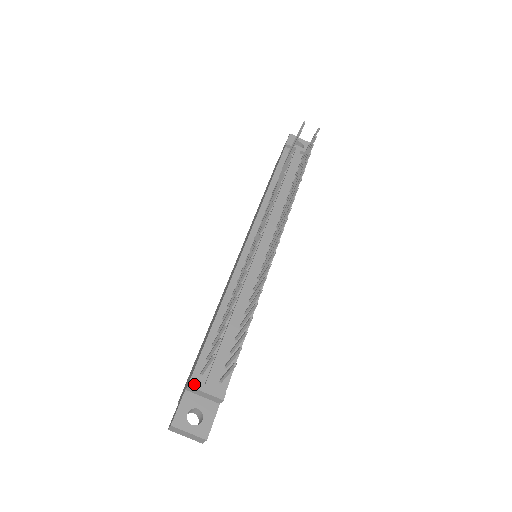
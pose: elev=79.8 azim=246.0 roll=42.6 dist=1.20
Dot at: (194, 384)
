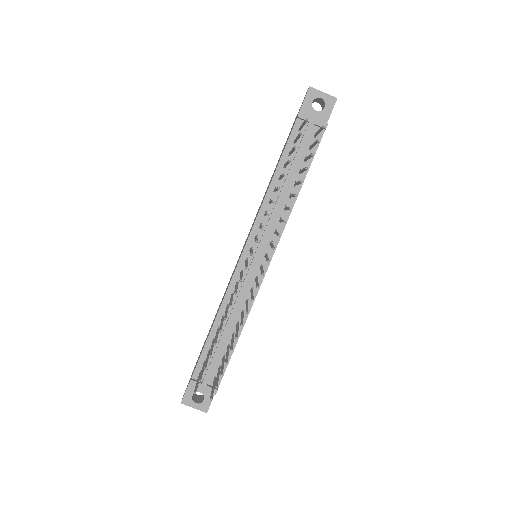
Dot at: (193, 383)
